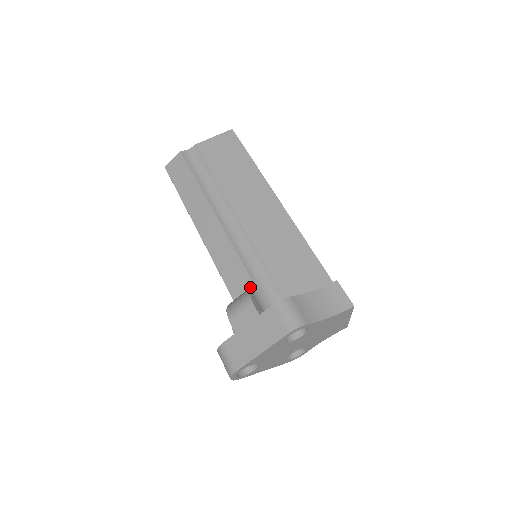
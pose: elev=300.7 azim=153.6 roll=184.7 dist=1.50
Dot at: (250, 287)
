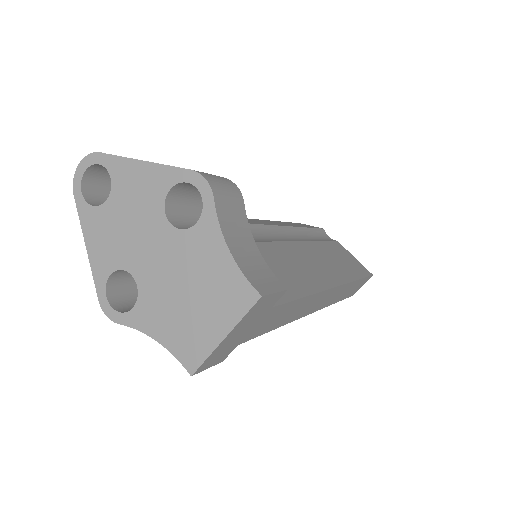
Dot at: occluded
